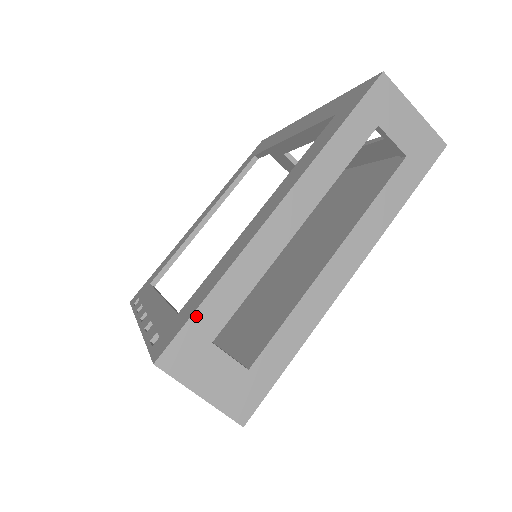
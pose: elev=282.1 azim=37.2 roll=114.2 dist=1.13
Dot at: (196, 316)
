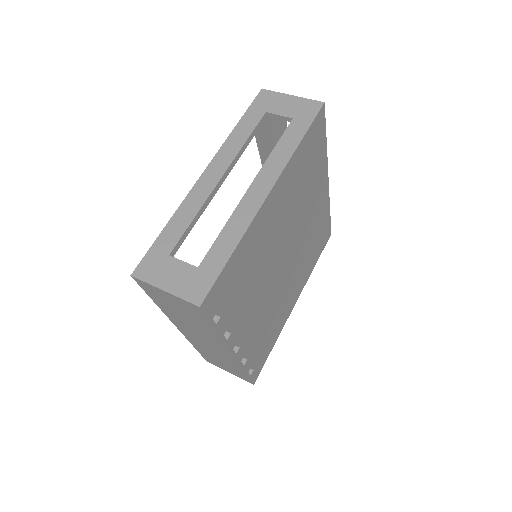
Dot at: (157, 242)
